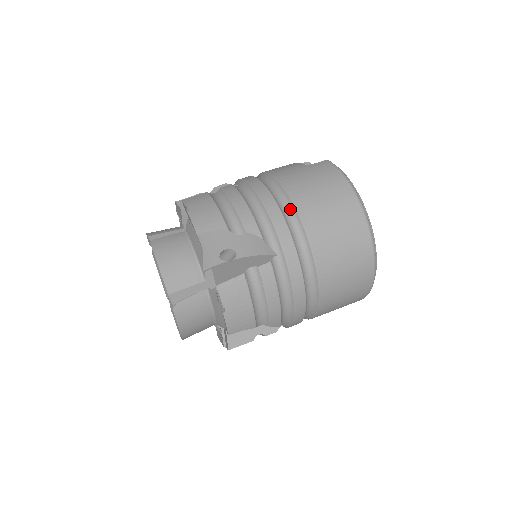
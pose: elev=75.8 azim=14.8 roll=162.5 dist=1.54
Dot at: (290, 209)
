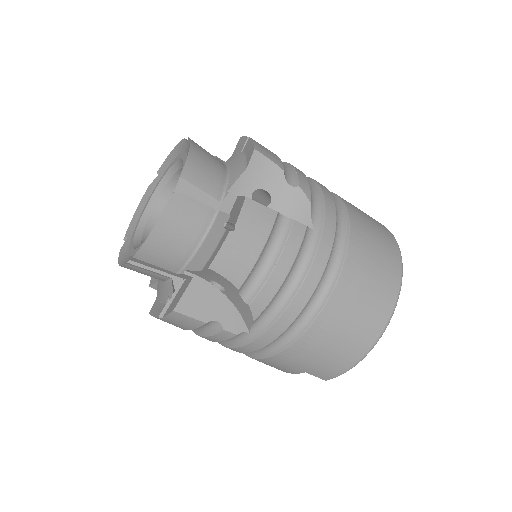
Dot at: (341, 210)
